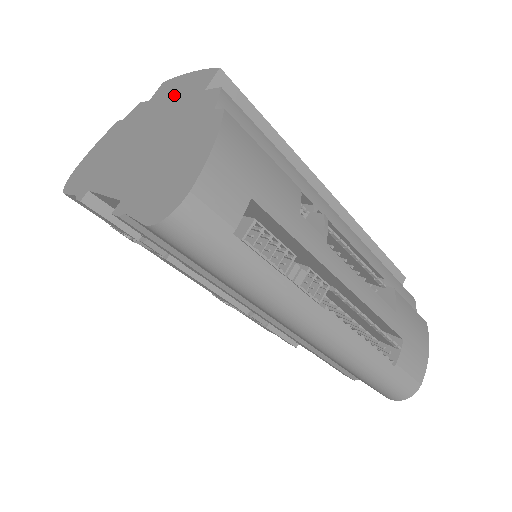
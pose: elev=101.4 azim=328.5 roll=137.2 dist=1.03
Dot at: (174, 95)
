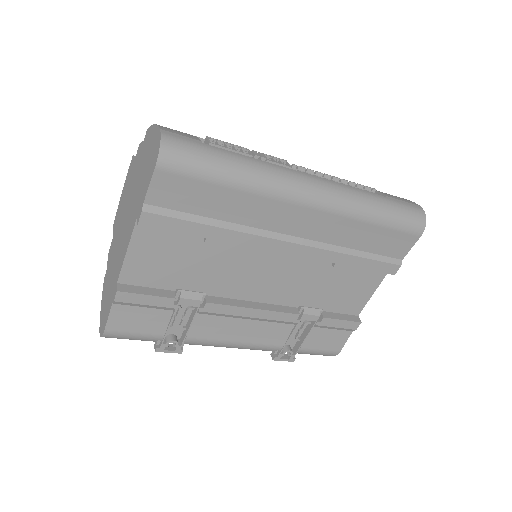
Dot at: (123, 201)
